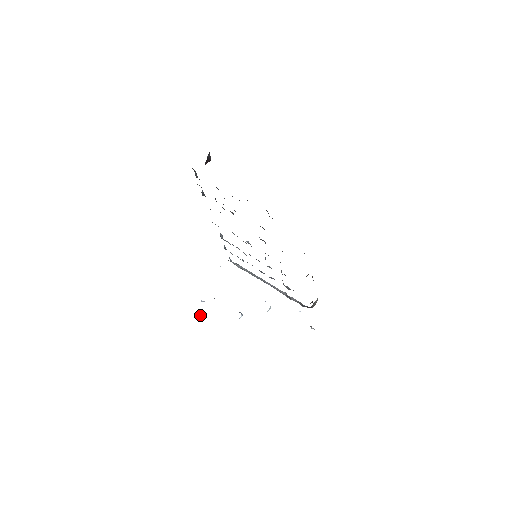
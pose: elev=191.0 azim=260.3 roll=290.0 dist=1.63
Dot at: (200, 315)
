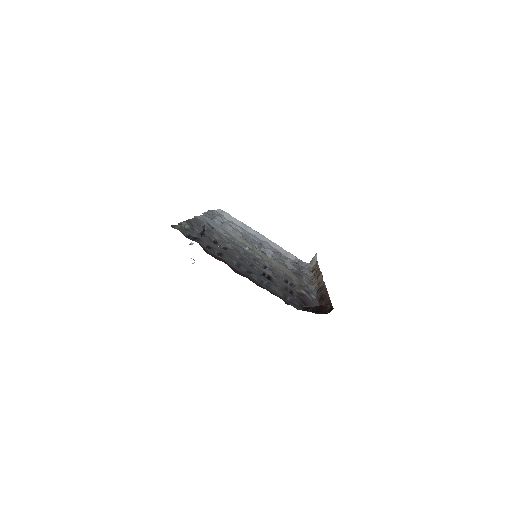
Dot at: occluded
